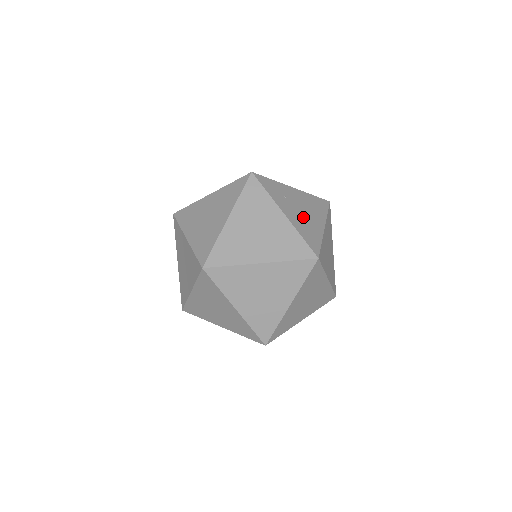
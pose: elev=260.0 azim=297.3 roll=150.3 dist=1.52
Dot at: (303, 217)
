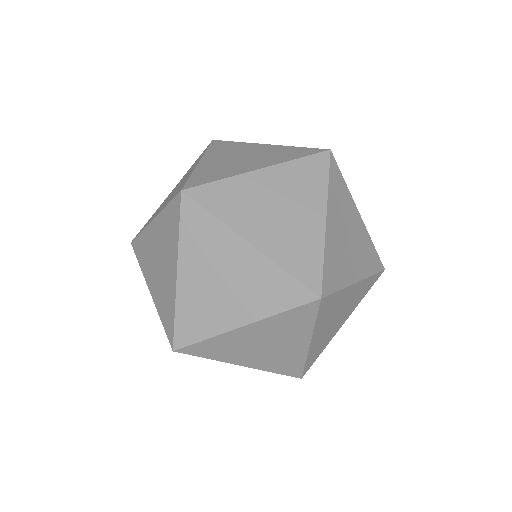
Dot at: occluded
